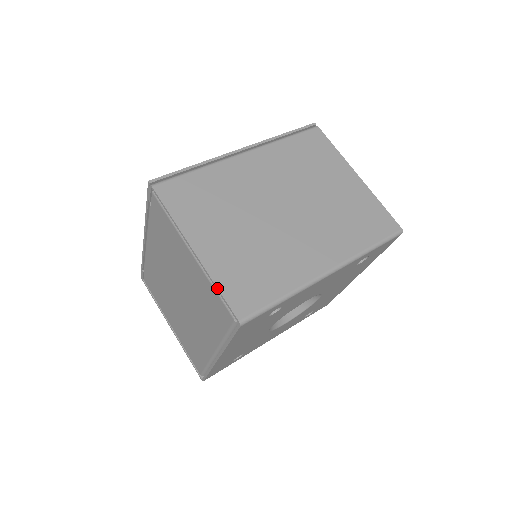
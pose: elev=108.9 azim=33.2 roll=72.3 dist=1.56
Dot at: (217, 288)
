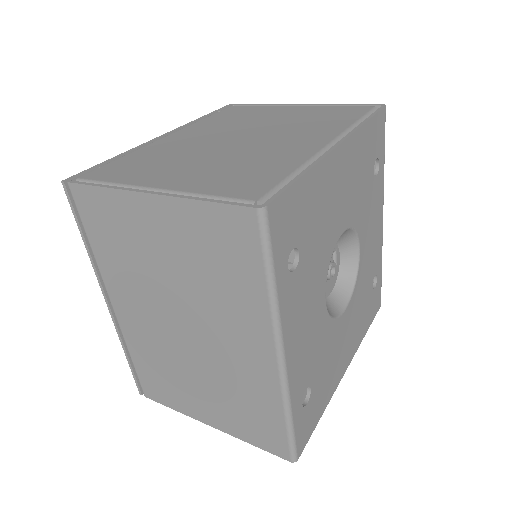
Dot at: (344, 104)
